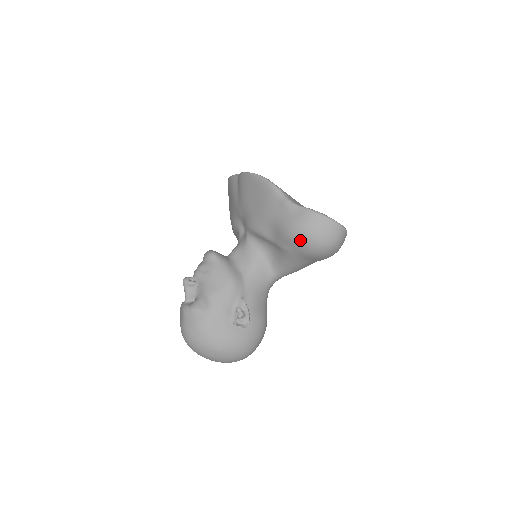
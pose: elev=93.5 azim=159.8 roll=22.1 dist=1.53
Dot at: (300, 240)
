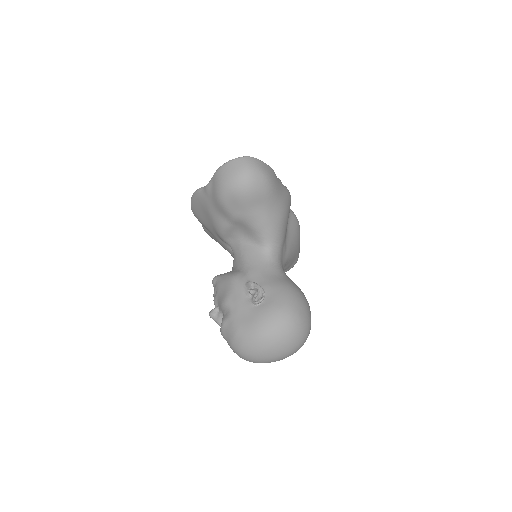
Dot at: (228, 195)
